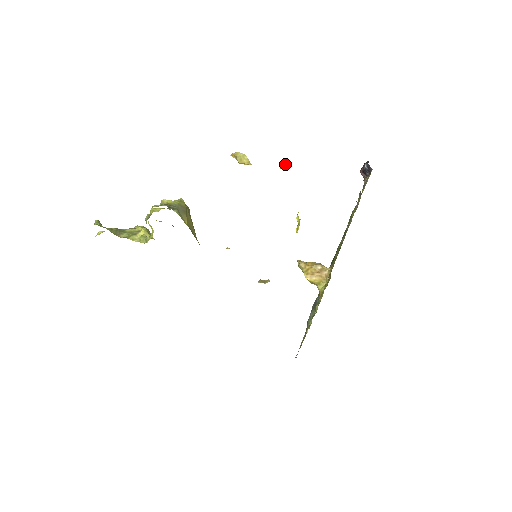
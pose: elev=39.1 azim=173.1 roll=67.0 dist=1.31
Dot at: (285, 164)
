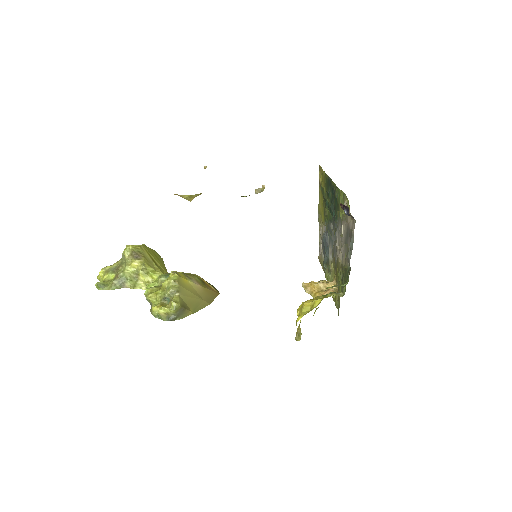
Dot at: (245, 196)
